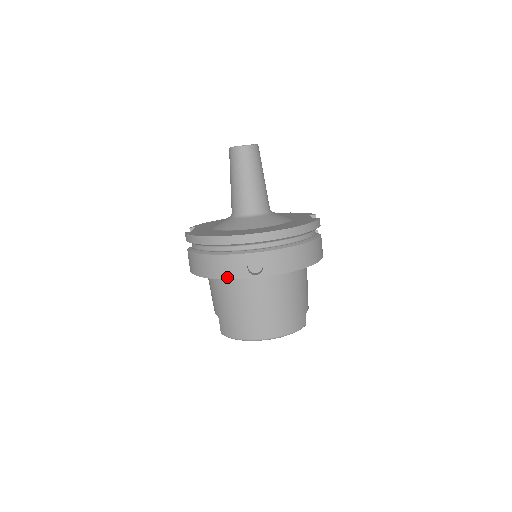
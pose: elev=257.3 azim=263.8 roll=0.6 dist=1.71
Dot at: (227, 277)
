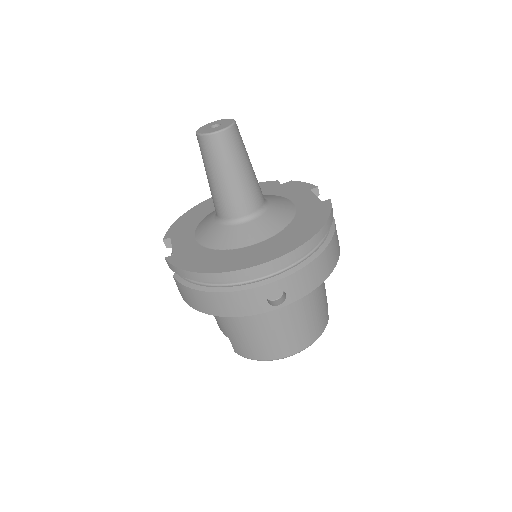
Dot at: (242, 314)
